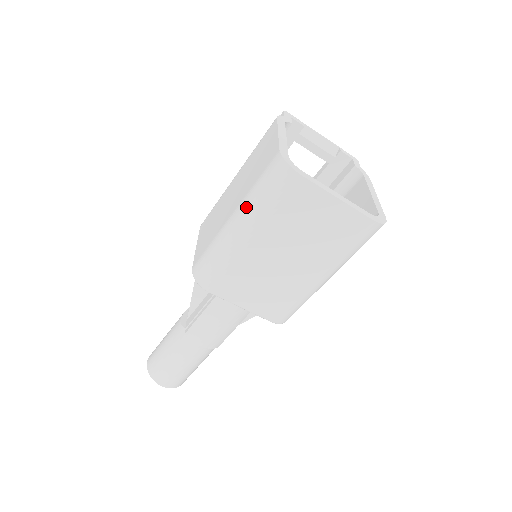
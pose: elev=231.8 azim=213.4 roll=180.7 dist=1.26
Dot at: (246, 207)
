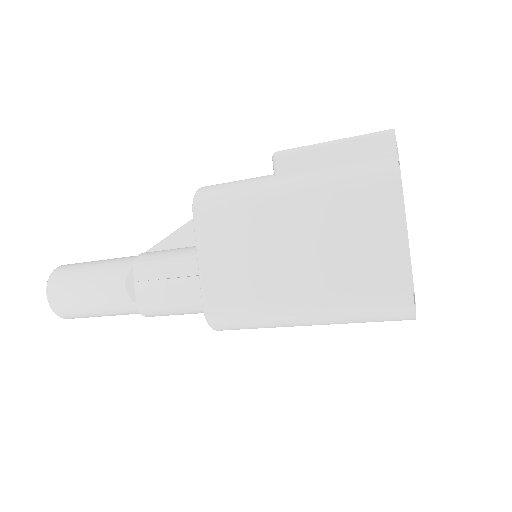
Dot at: (331, 313)
